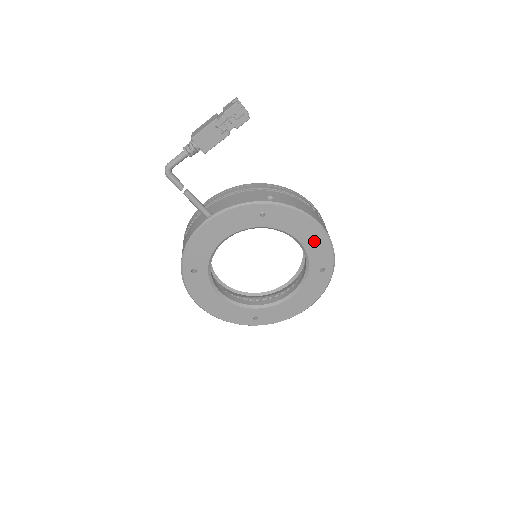
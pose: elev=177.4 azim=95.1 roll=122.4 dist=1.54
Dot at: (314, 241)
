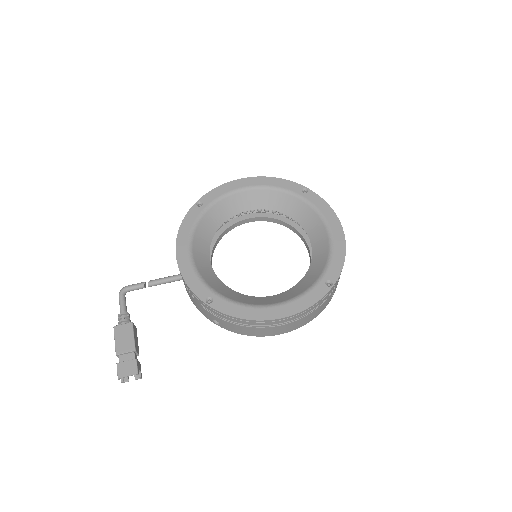
Dot at: occluded
